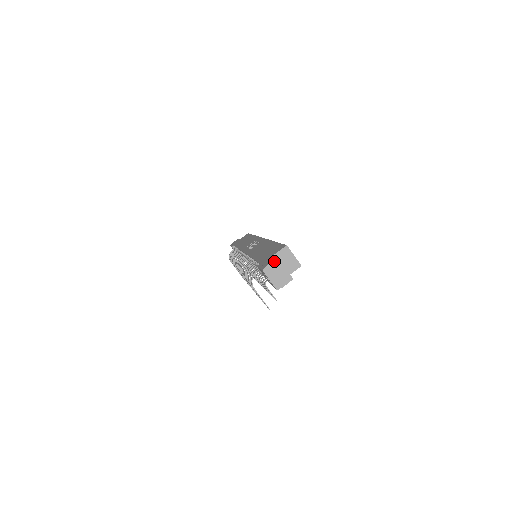
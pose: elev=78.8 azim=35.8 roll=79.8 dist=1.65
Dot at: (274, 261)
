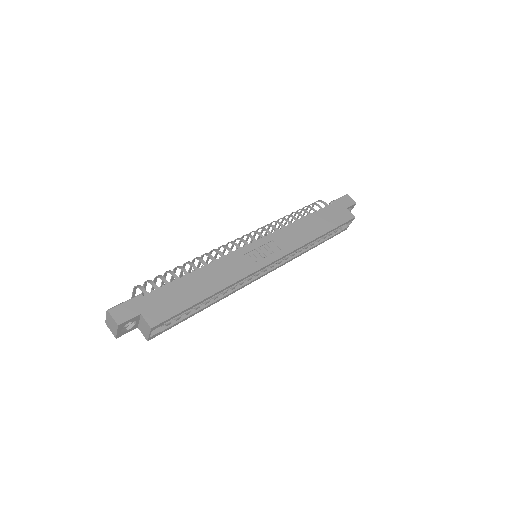
Dot at: (115, 322)
